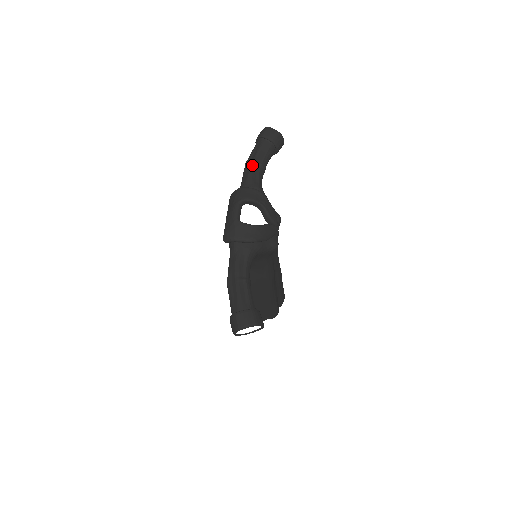
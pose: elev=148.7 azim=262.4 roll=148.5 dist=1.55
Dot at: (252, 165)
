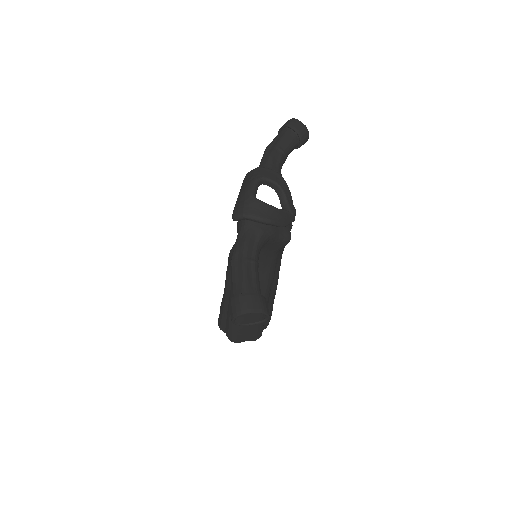
Dot at: (274, 150)
